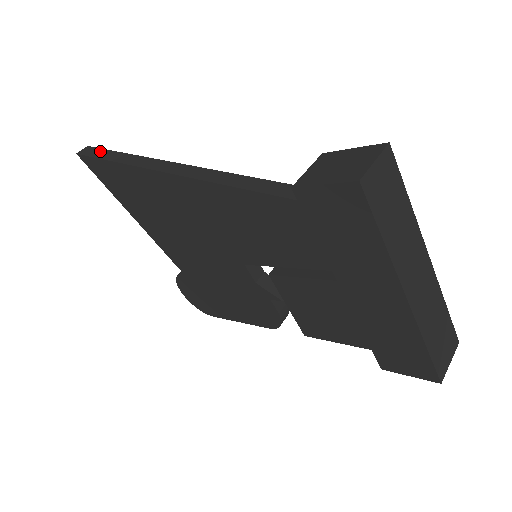
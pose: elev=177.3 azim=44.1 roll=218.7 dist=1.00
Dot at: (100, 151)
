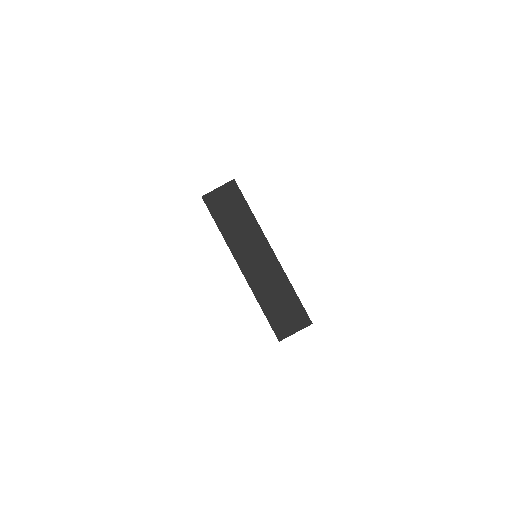
Dot at: occluded
